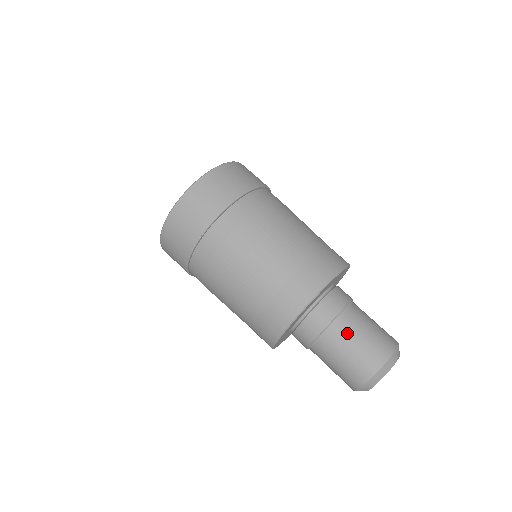
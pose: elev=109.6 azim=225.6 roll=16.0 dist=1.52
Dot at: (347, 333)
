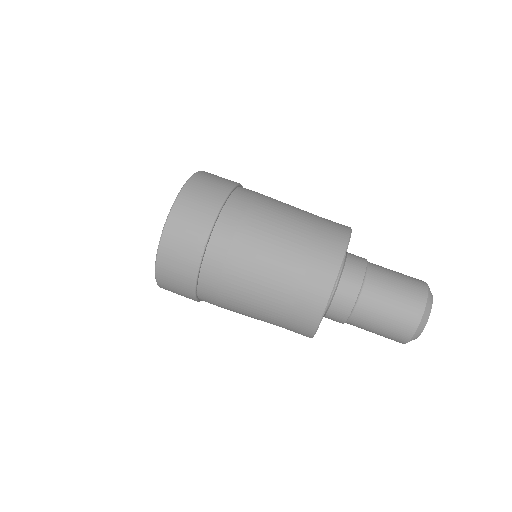
Dot at: (381, 287)
